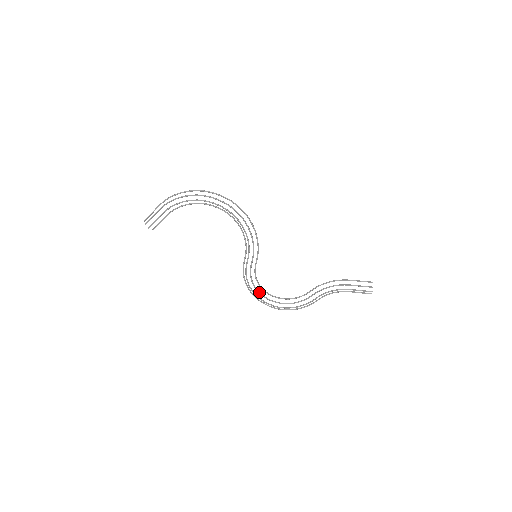
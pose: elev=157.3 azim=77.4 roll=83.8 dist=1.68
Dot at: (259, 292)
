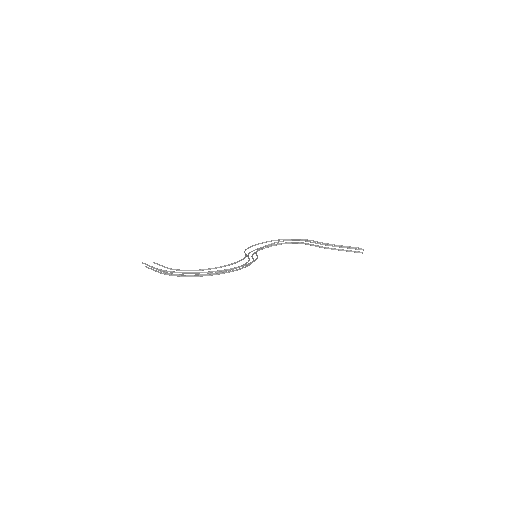
Dot at: occluded
